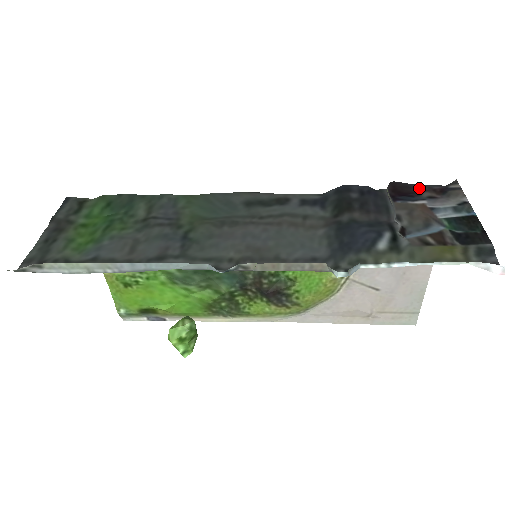
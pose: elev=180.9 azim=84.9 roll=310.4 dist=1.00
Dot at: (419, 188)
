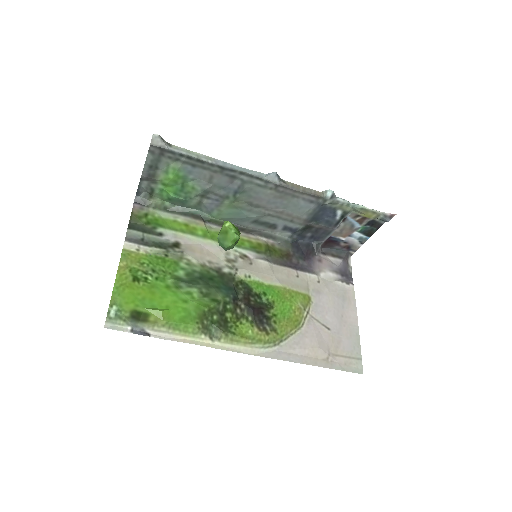
Dot at: (337, 247)
